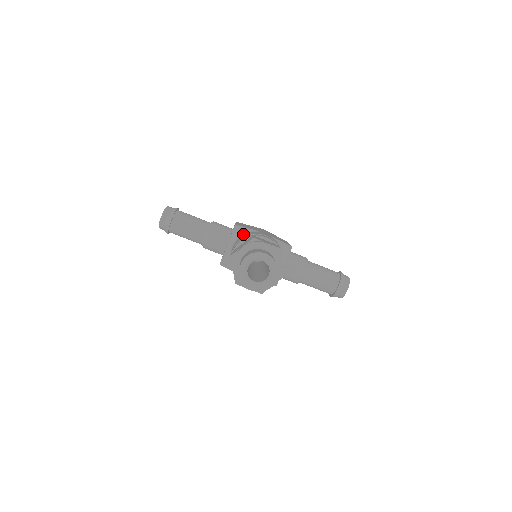
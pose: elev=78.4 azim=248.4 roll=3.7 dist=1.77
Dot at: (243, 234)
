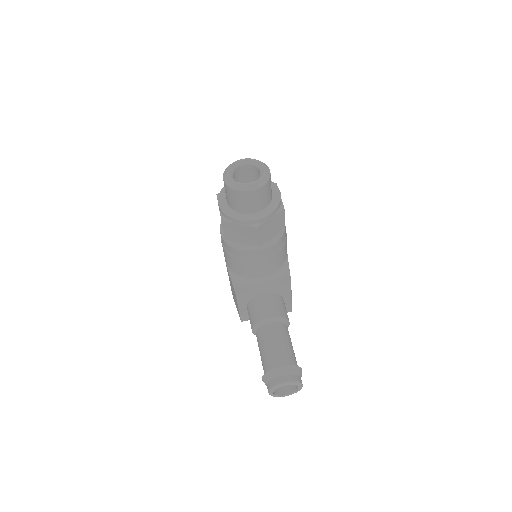
Dot at: occluded
